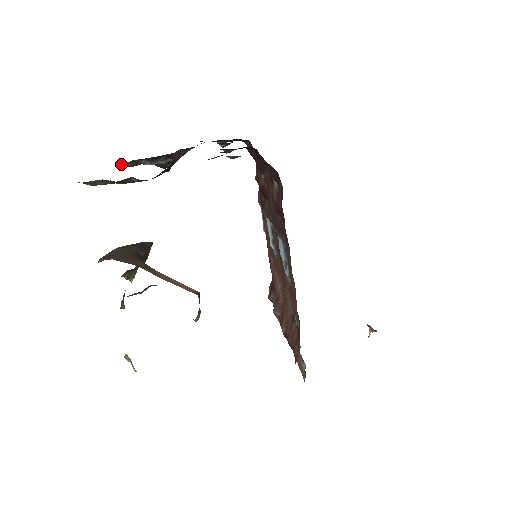
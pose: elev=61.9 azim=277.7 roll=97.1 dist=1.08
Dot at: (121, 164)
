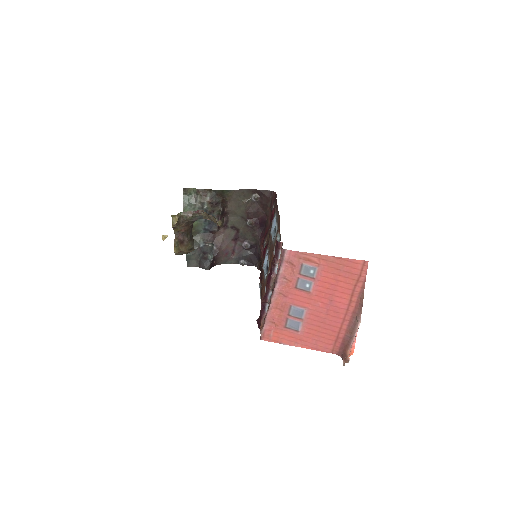
Dot at: occluded
